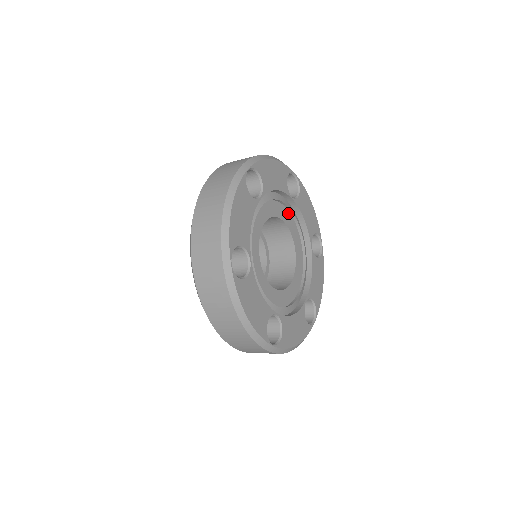
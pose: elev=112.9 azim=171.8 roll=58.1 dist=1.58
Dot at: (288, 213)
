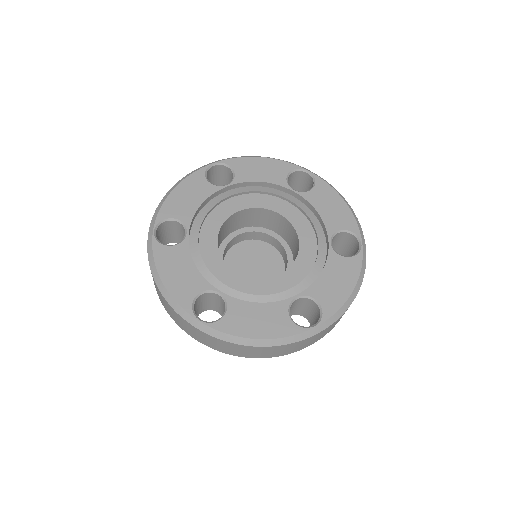
Dot at: (293, 208)
